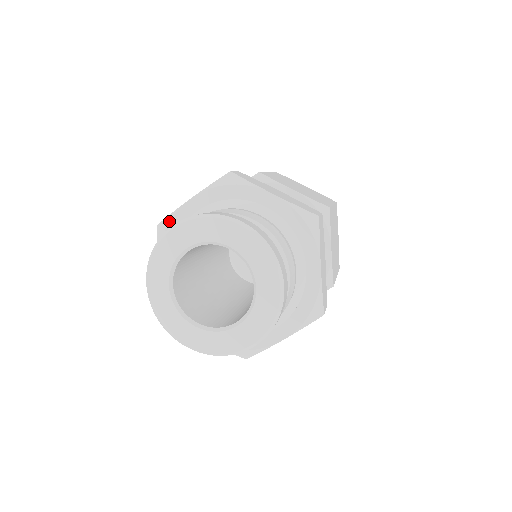
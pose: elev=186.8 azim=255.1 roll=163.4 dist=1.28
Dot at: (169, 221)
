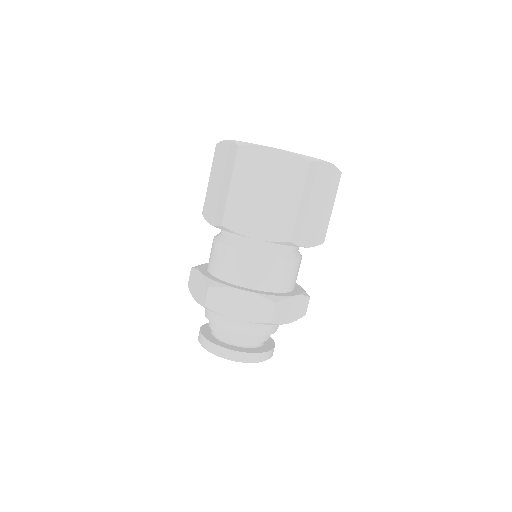
Dot at: occluded
